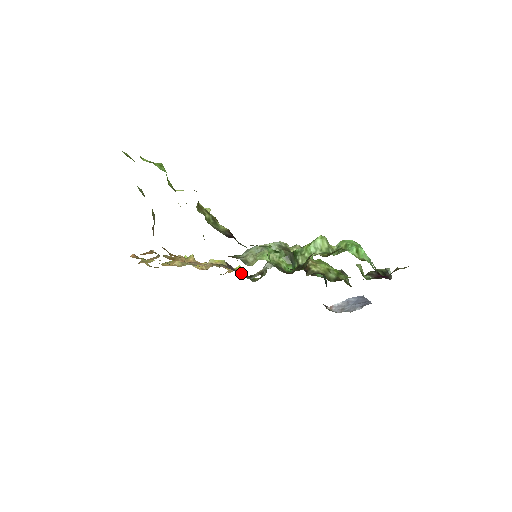
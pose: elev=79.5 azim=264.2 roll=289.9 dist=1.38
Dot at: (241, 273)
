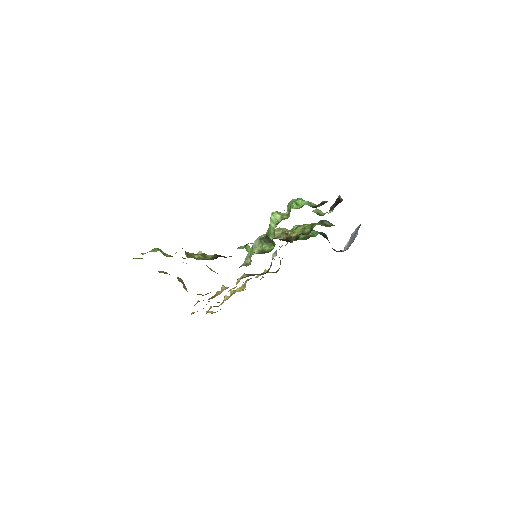
Dot at: (263, 273)
